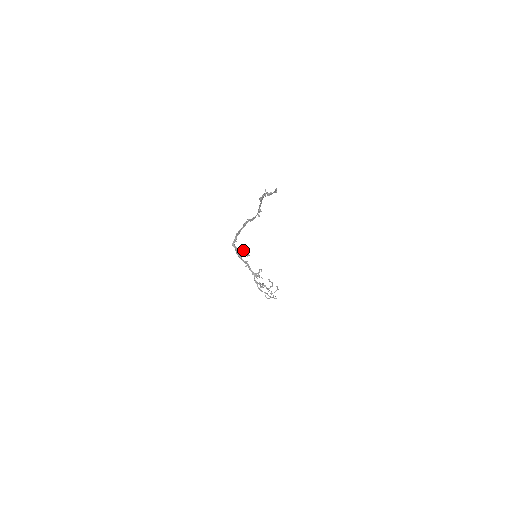
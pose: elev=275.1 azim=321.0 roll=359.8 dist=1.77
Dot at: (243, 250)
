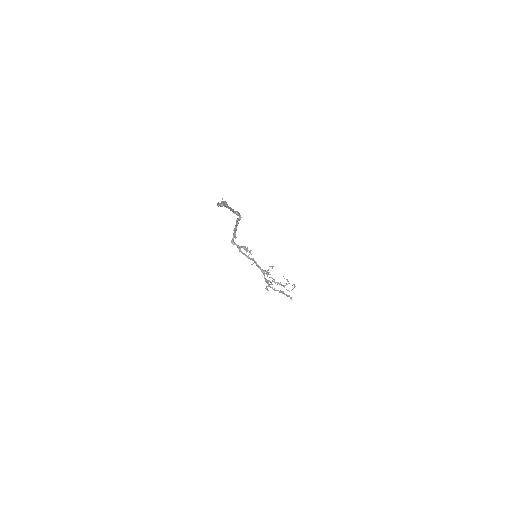
Dot at: (243, 248)
